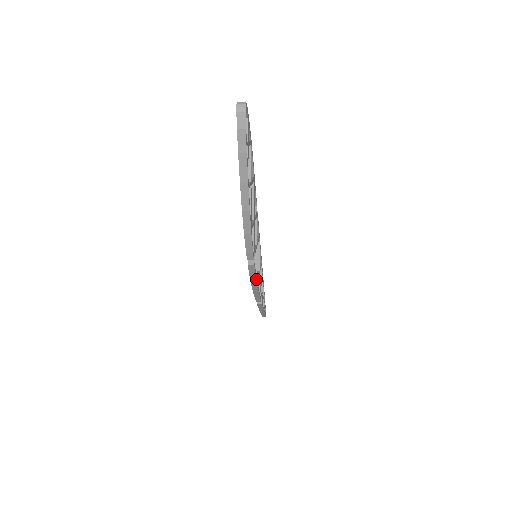
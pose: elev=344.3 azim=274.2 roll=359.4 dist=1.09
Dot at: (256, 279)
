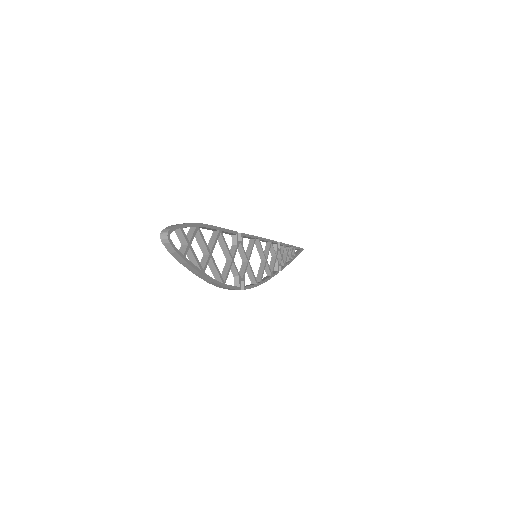
Dot at: (255, 286)
